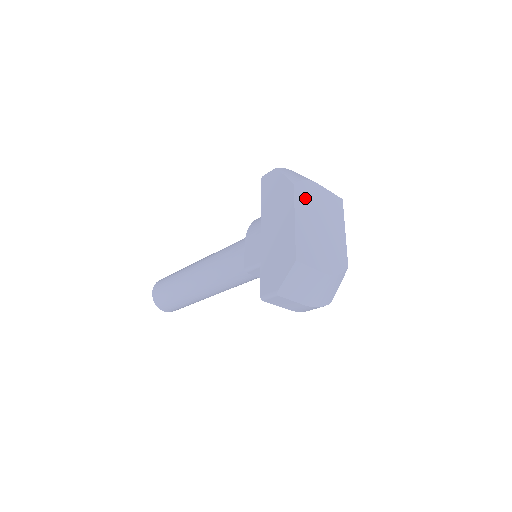
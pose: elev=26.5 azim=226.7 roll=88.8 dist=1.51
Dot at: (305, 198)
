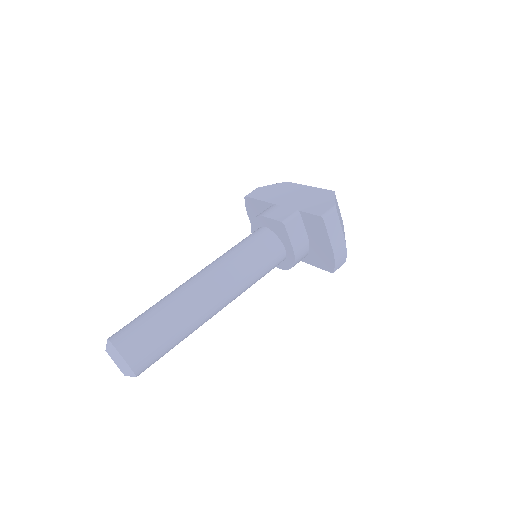
Dot at: occluded
